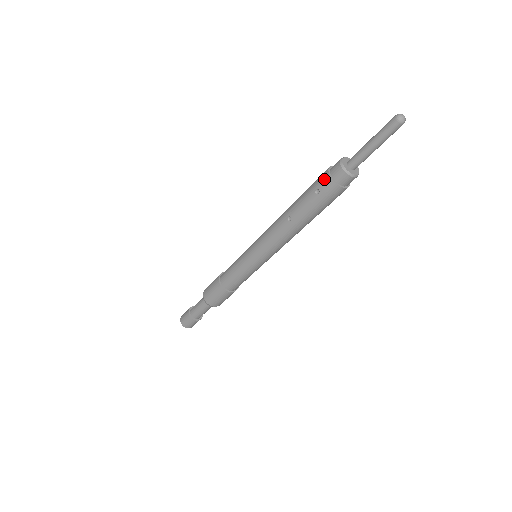
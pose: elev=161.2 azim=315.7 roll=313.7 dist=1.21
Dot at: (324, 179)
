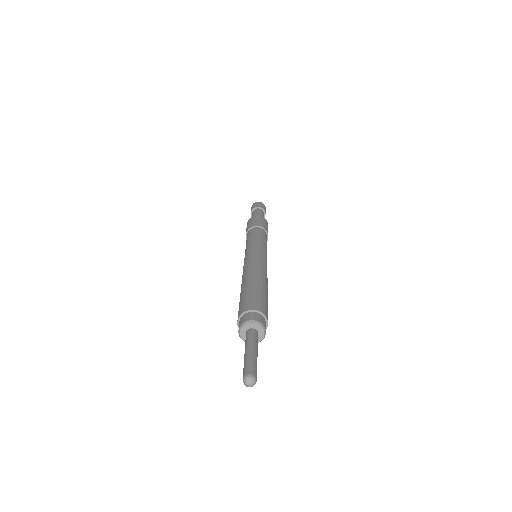
Dot at: (238, 314)
